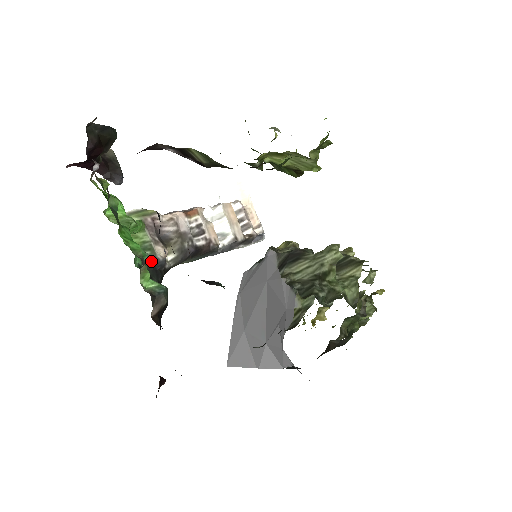
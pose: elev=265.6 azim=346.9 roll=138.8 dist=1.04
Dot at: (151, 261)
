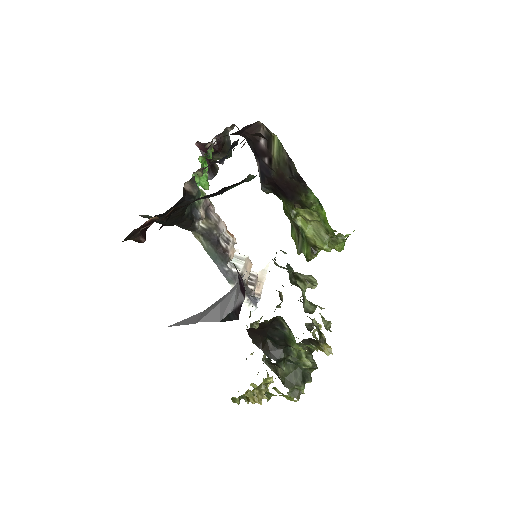
Dot at: (195, 204)
